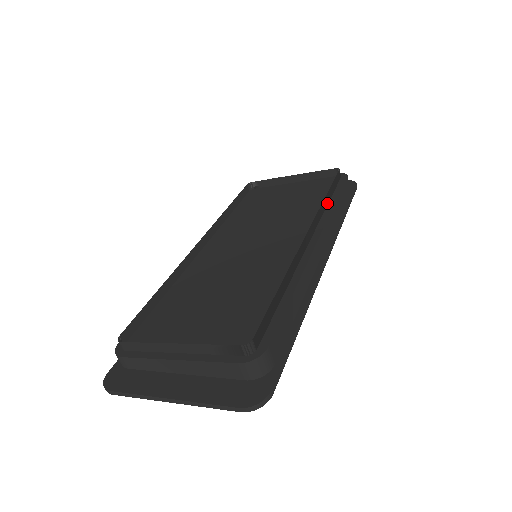
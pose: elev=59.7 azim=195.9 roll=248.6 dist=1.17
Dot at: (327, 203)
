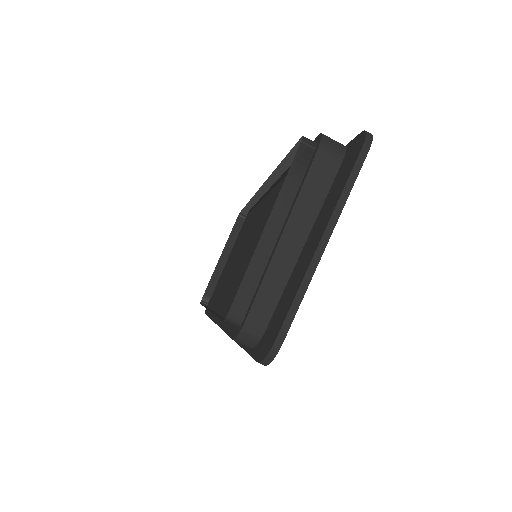
Dot at: (255, 206)
